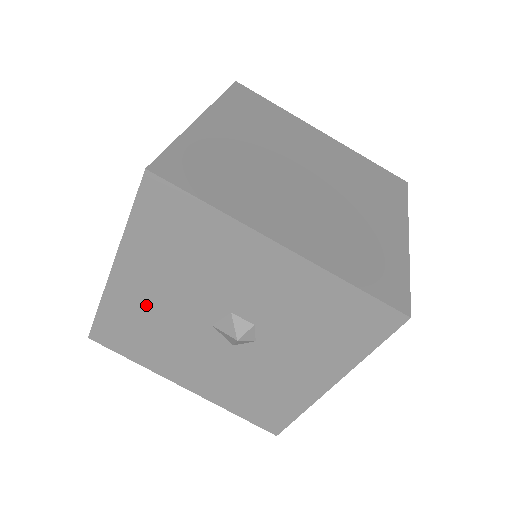
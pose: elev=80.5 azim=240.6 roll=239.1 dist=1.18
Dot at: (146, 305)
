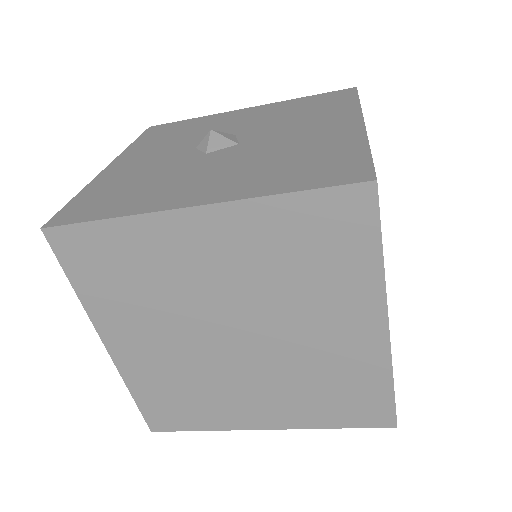
Dot at: occluded
